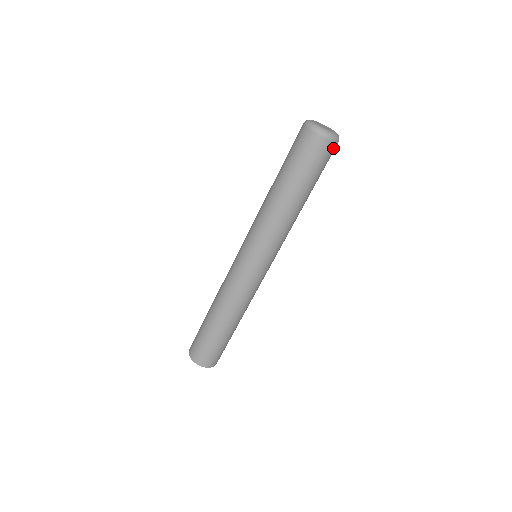
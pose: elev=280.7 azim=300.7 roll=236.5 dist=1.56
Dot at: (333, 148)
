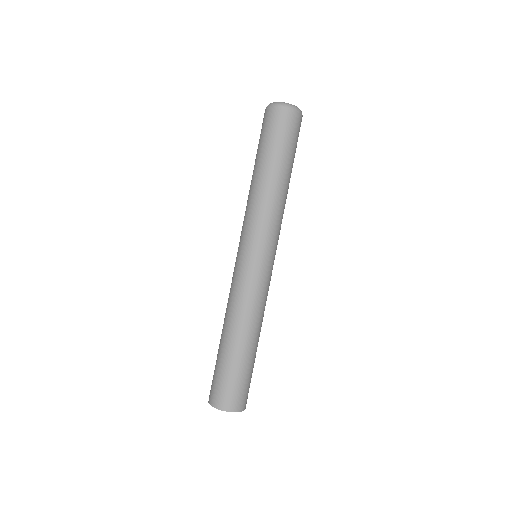
Dot at: (300, 121)
